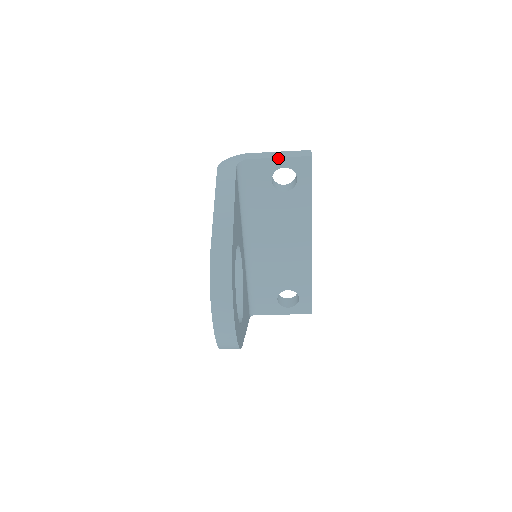
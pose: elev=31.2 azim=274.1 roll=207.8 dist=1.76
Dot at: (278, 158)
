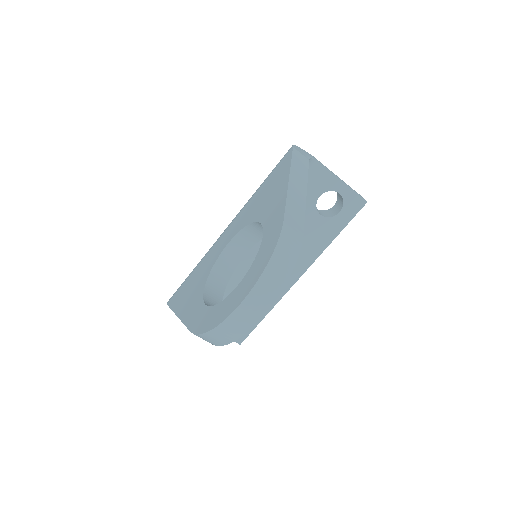
Dot at: (342, 181)
